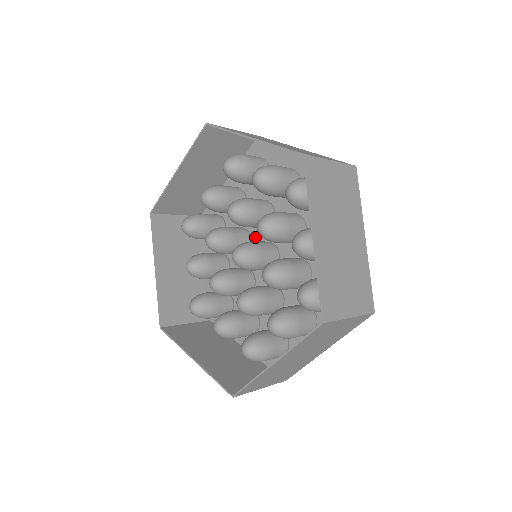
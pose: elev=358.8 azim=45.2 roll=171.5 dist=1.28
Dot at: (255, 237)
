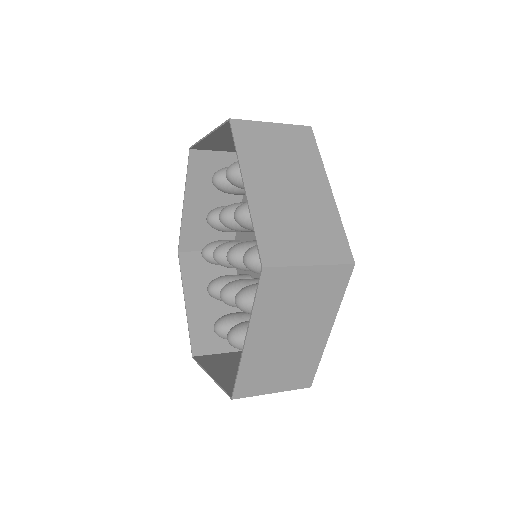
Dot at: occluded
